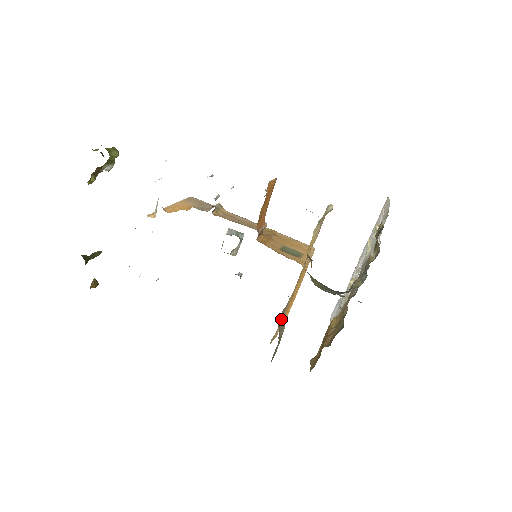
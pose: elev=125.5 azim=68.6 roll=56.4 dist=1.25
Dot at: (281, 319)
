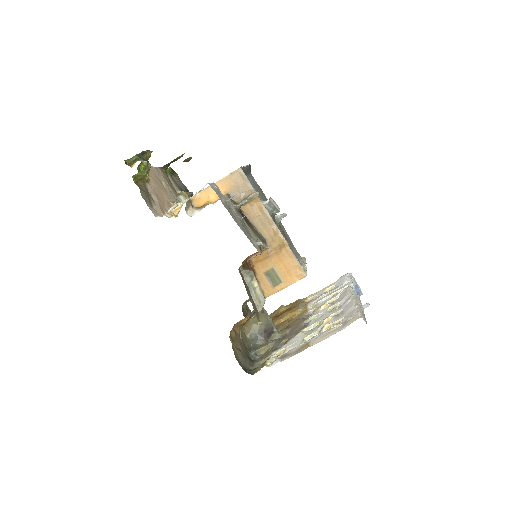
Dot at: occluded
